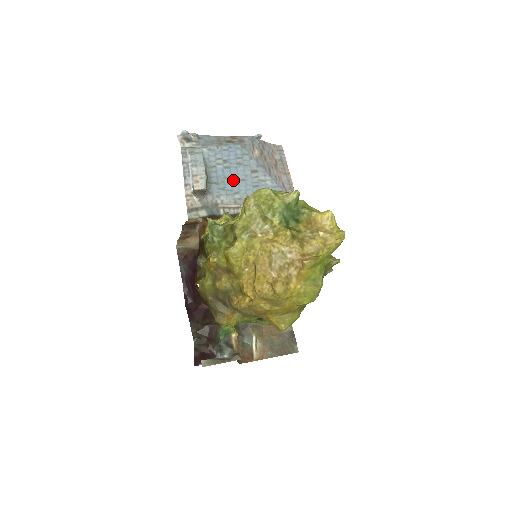
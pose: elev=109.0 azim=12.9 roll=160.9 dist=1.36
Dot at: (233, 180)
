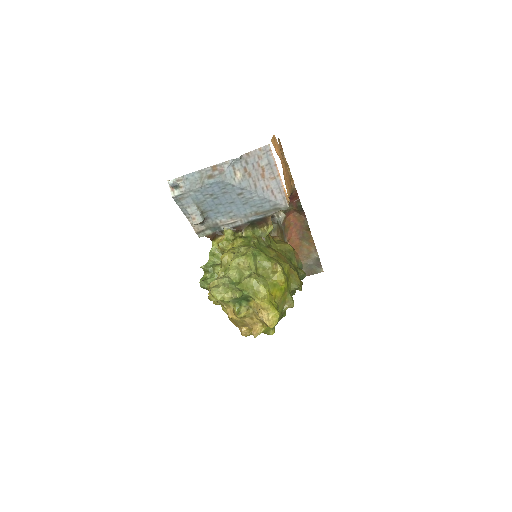
Dot at: (224, 204)
